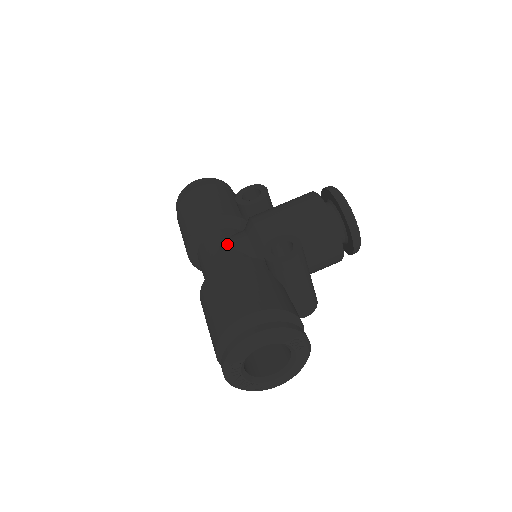
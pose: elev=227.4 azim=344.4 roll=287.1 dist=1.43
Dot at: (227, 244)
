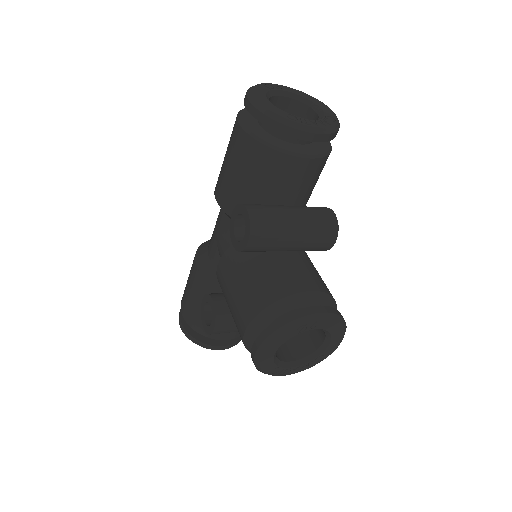
Dot at: (217, 240)
